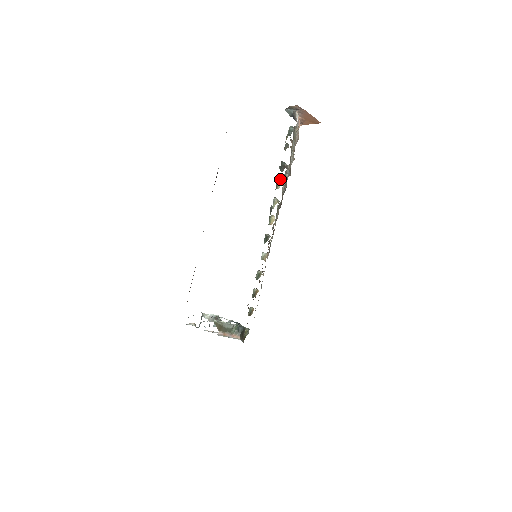
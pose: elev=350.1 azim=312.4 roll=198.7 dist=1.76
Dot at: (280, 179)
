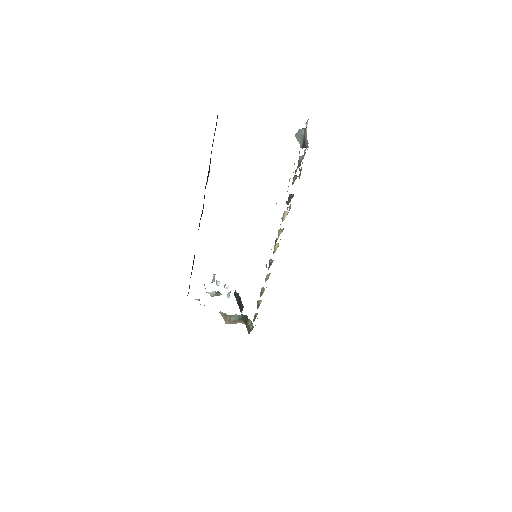
Dot at: (286, 211)
